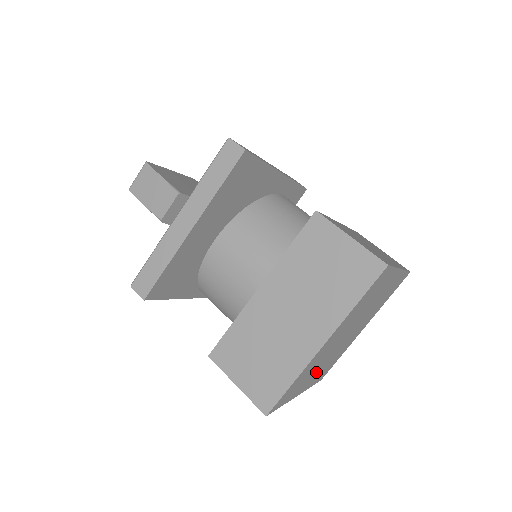
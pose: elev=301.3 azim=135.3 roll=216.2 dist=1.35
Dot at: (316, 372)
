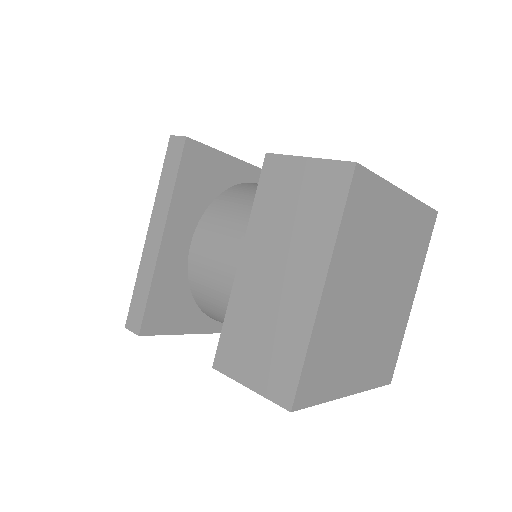
Dot at: (348, 287)
